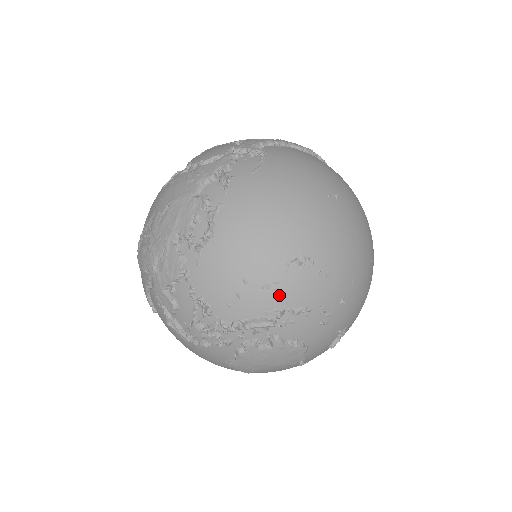
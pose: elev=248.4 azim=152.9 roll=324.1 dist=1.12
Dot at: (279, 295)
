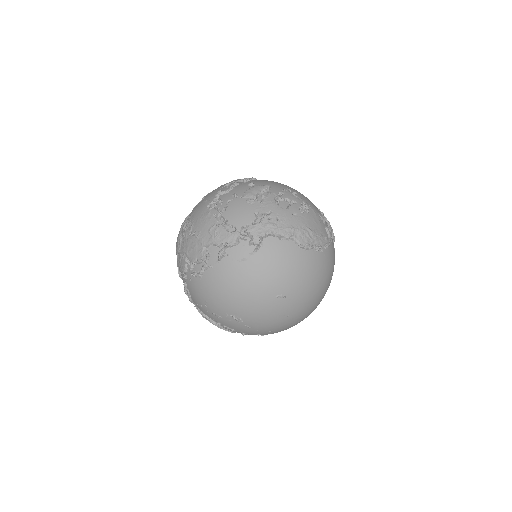
Dot at: (220, 320)
